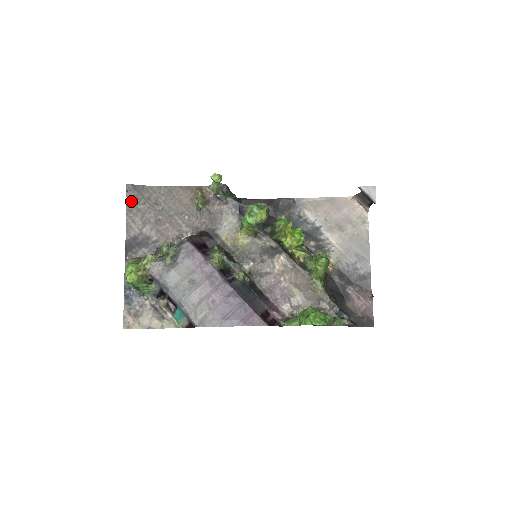
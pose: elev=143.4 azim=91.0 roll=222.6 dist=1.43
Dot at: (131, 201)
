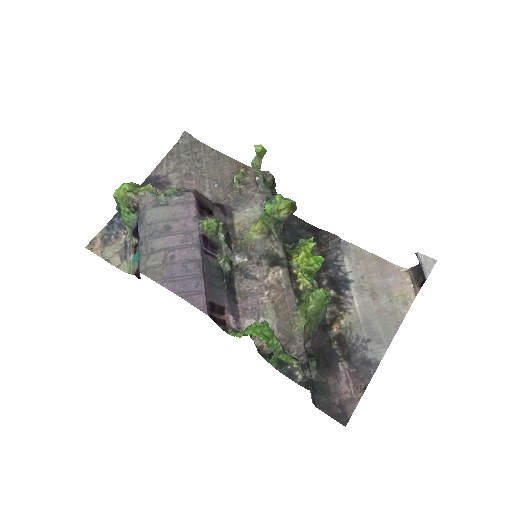
Dot at: (179, 147)
